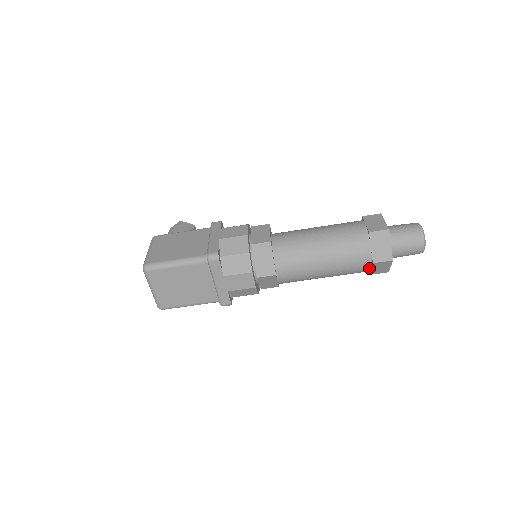
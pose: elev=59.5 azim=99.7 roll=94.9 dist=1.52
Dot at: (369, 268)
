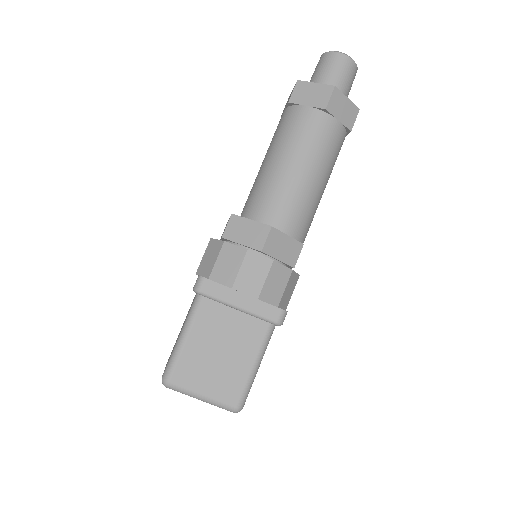
Dot at: (335, 122)
